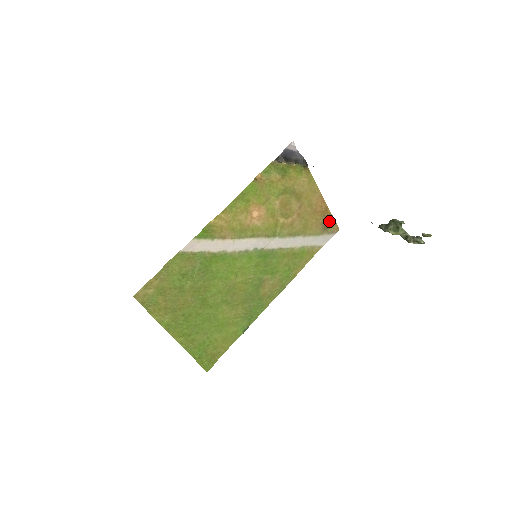
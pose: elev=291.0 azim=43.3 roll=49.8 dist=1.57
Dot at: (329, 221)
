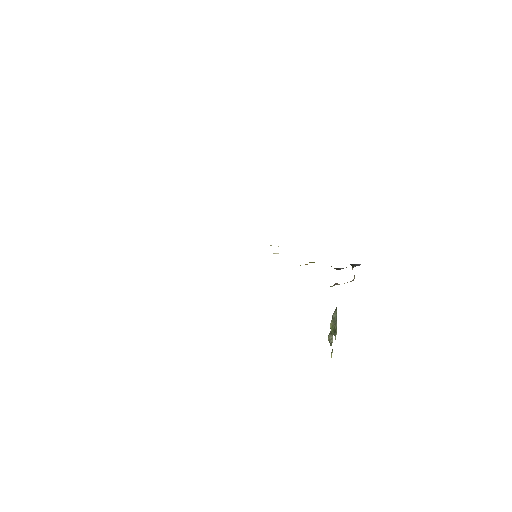
Dot at: occluded
